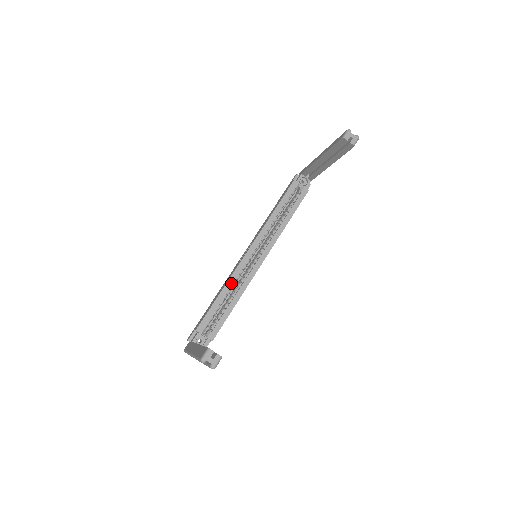
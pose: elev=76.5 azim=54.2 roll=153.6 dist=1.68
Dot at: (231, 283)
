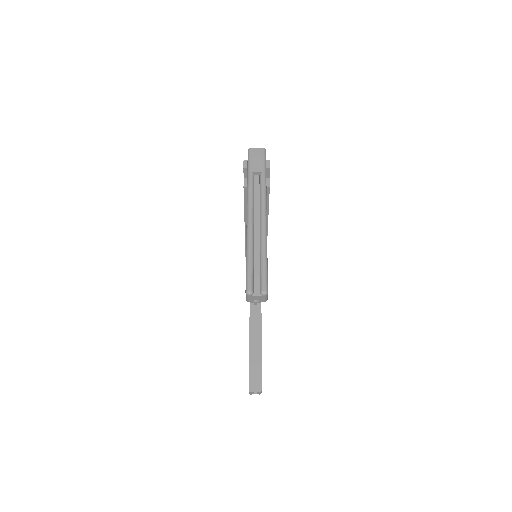
Dot at: occluded
